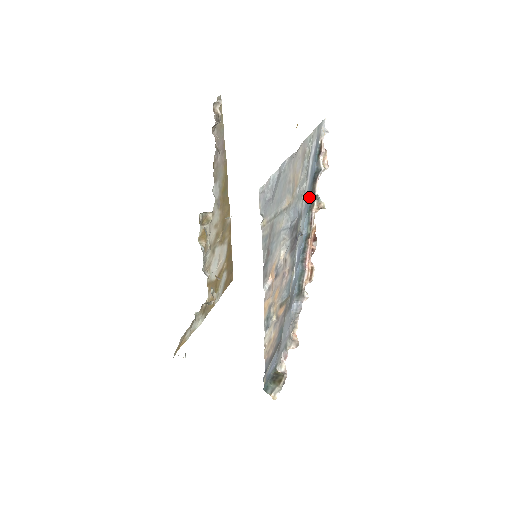
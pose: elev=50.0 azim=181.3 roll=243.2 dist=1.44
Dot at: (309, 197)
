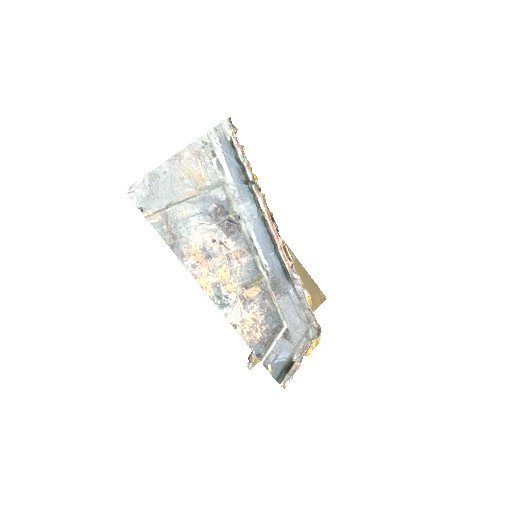
Dot at: (244, 185)
